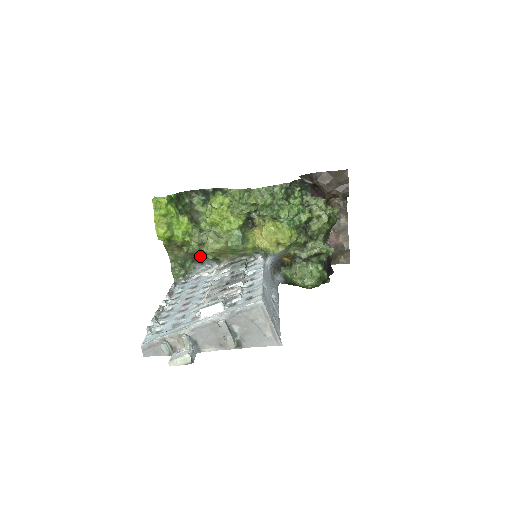
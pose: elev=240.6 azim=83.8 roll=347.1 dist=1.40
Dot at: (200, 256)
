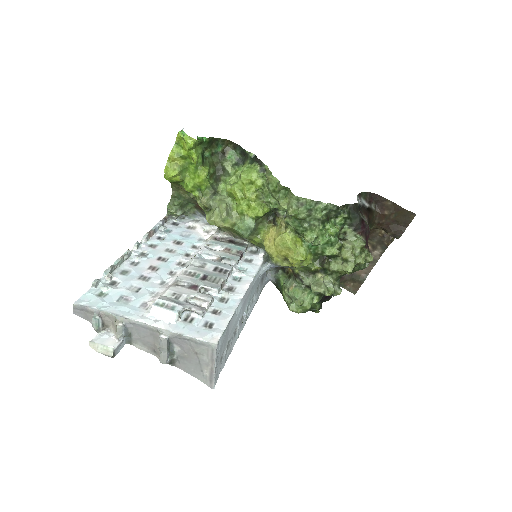
Dot at: occluded
